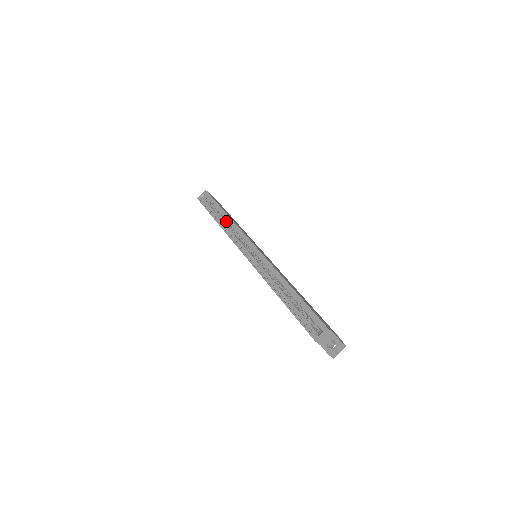
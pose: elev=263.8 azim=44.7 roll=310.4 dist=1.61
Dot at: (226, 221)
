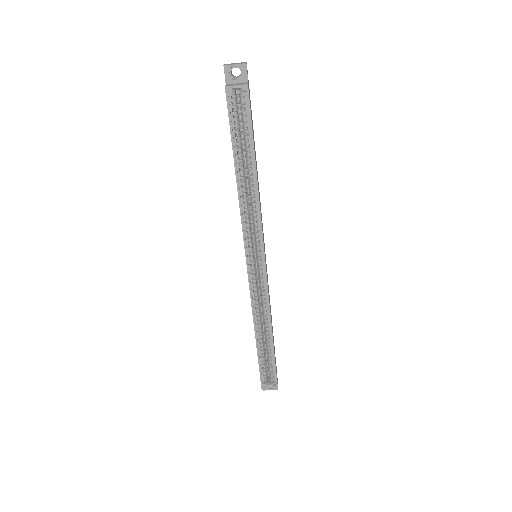
Dot at: (248, 179)
